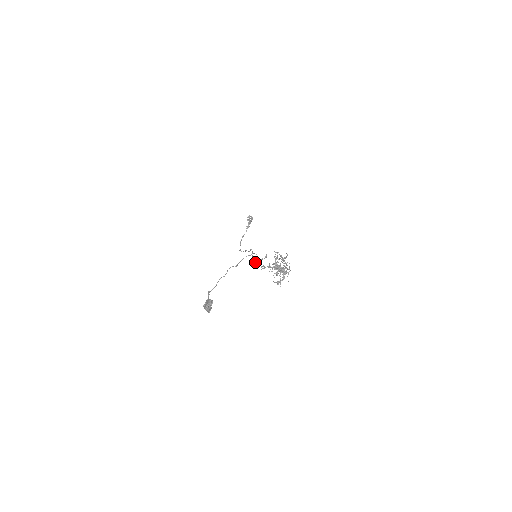
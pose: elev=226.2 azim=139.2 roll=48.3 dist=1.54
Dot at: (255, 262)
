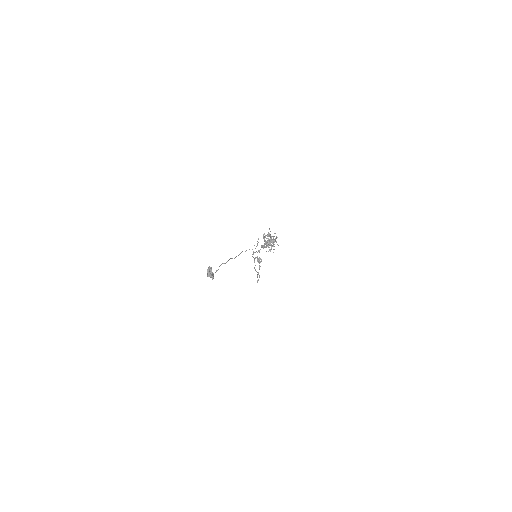
Dot at: (253, 254)
